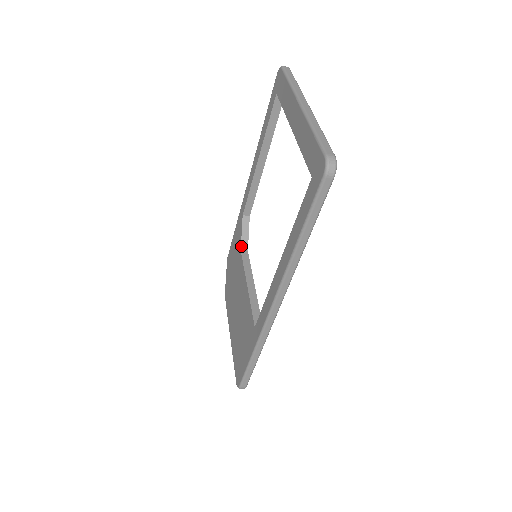
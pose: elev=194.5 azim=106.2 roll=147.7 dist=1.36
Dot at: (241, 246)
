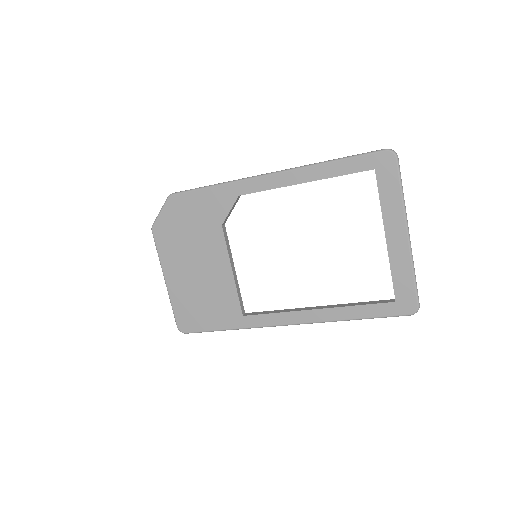
Dot at: (224, 222)
